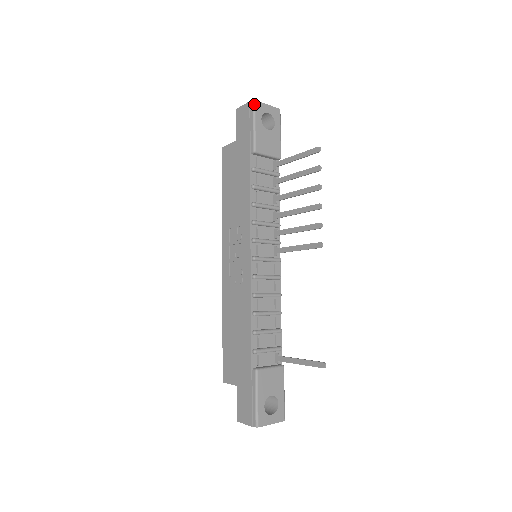
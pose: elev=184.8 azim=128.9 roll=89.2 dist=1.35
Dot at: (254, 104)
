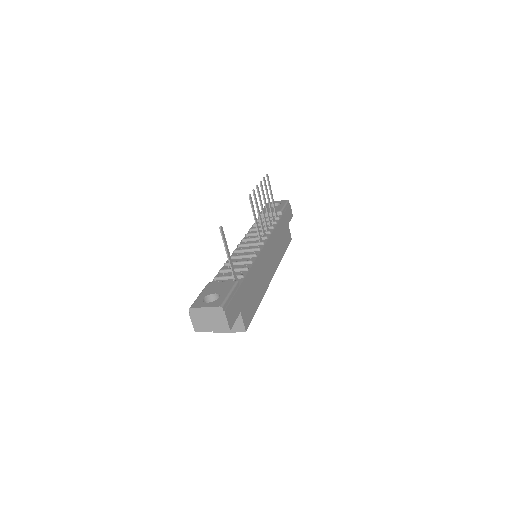
Dot at: occluded
